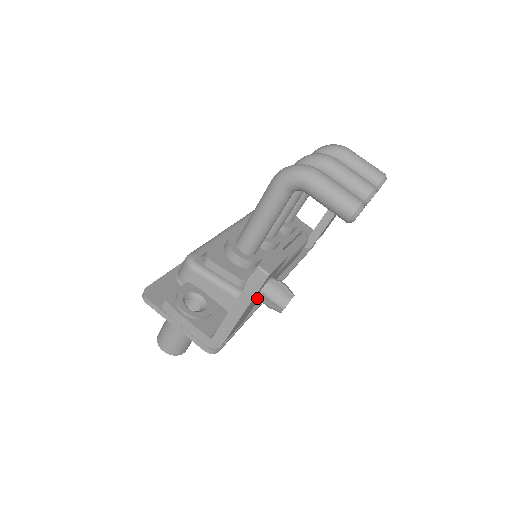
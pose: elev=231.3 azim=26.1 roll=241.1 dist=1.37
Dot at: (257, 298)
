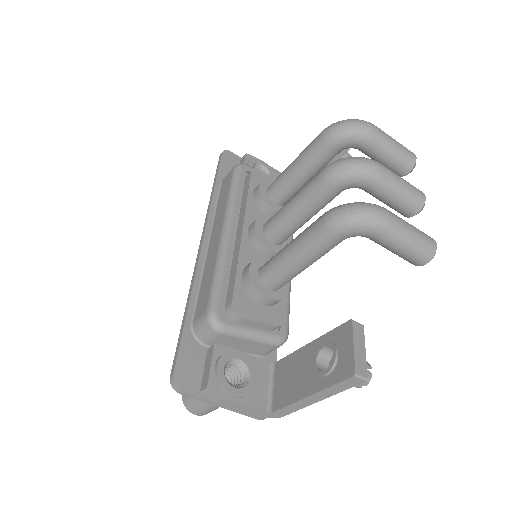
Dot at: occluded
